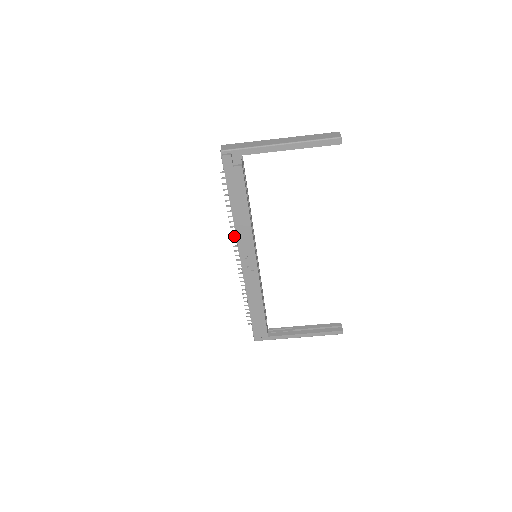
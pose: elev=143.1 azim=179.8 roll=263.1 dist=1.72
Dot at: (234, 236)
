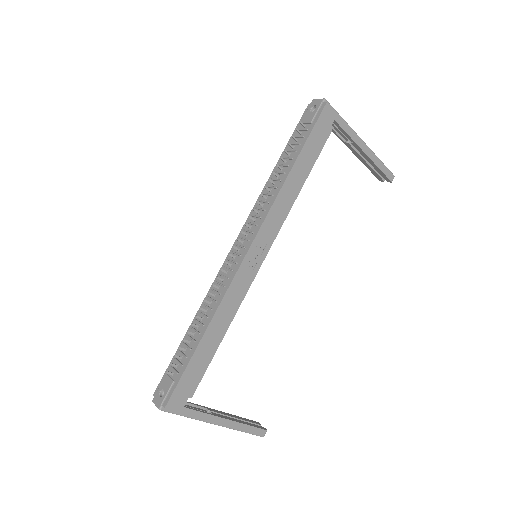
Dot at: (256, 210)
